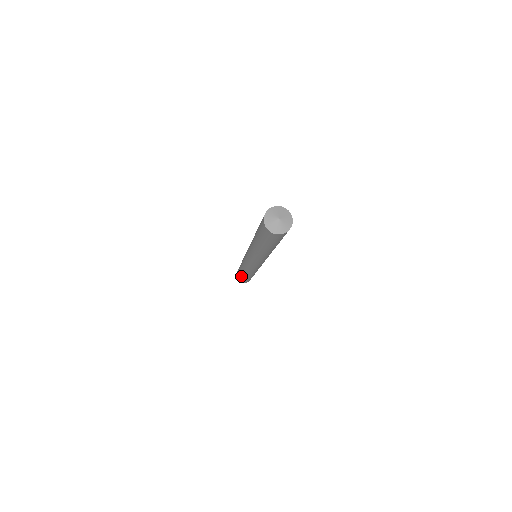
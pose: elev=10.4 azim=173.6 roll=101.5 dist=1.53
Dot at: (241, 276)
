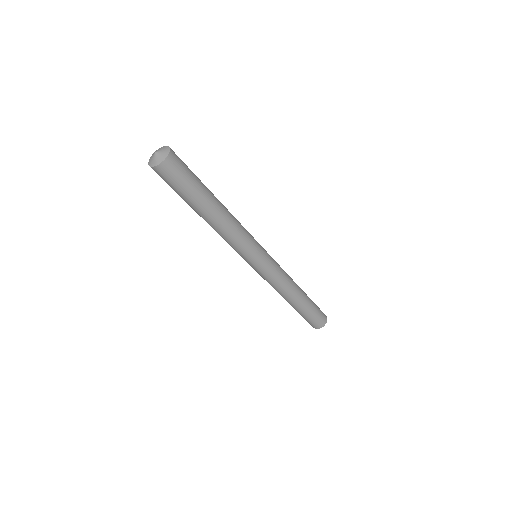
Dot at: (297, 311)
